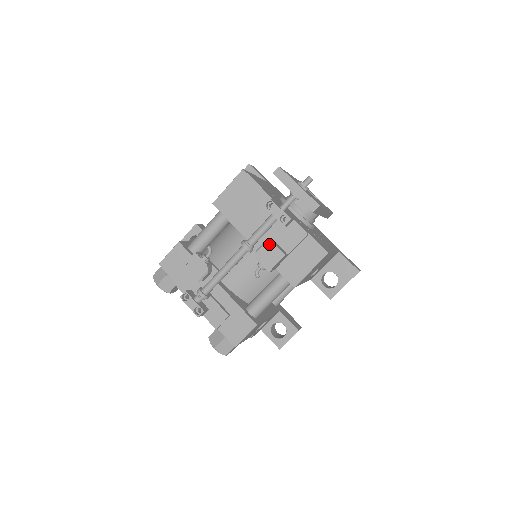
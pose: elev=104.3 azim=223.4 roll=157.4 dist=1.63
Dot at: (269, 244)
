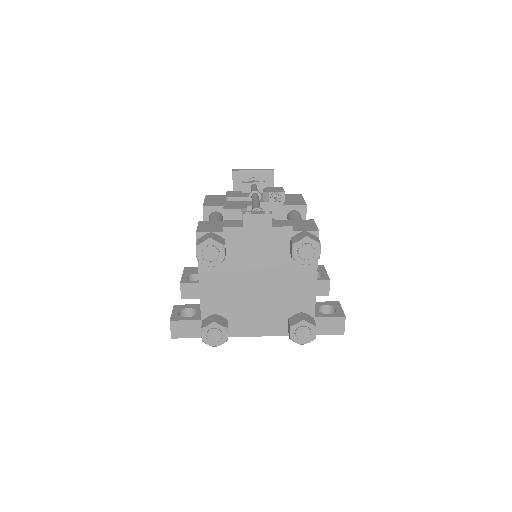
Dot at: (267, 188)
